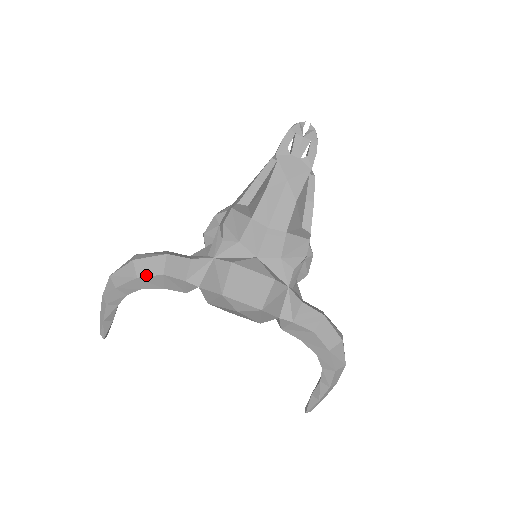
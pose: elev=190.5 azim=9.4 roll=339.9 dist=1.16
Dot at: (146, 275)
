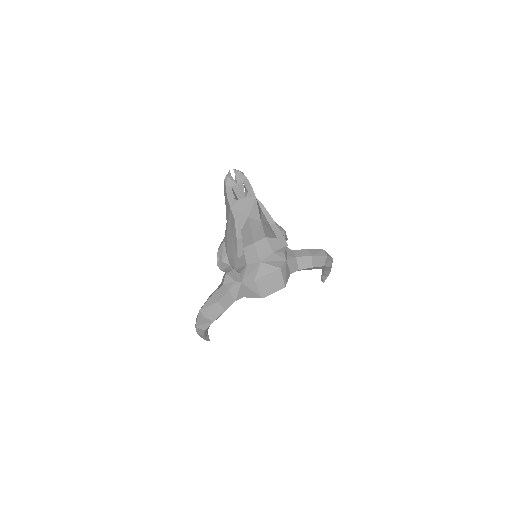
Dot at: (217, 317)
